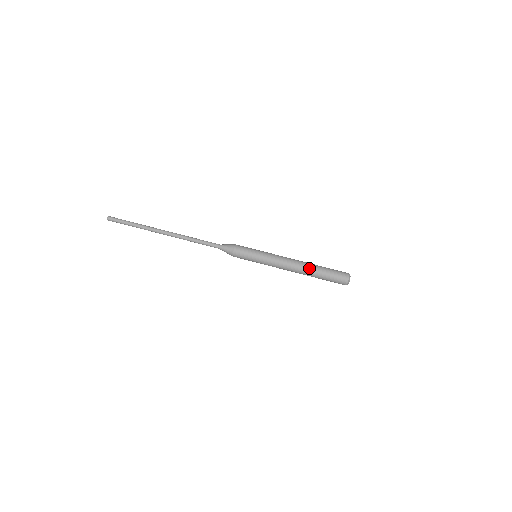
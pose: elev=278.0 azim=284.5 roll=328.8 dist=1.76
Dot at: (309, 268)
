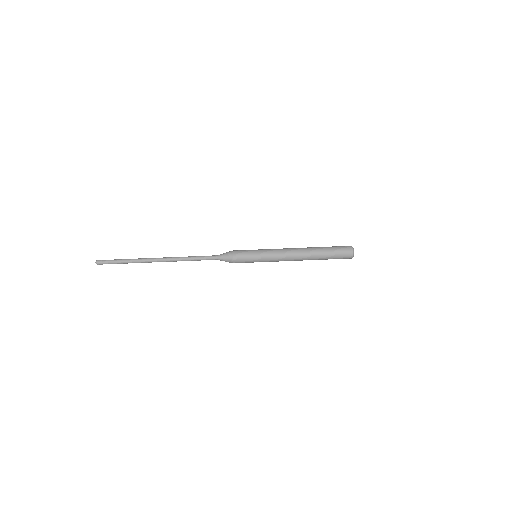
Dot at: (311, 248)
